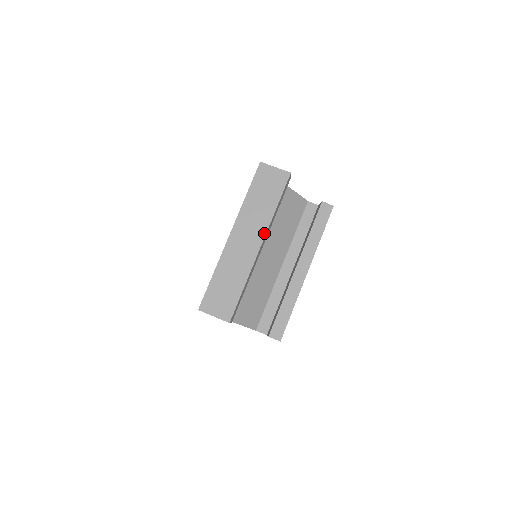
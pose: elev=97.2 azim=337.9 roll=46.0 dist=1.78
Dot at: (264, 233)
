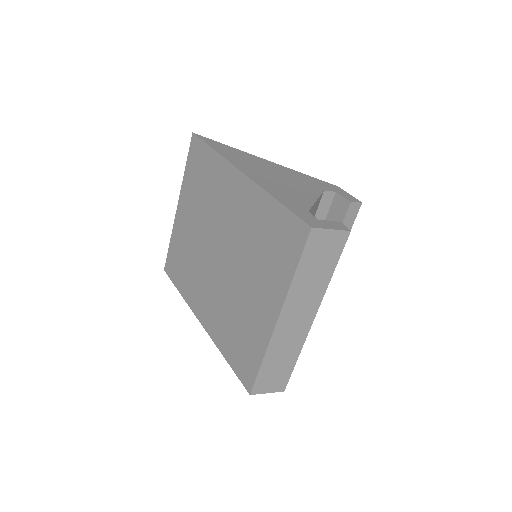
Dot at: (318, 306)
